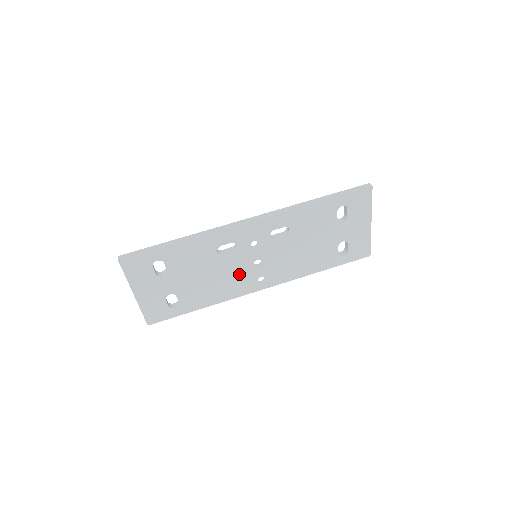
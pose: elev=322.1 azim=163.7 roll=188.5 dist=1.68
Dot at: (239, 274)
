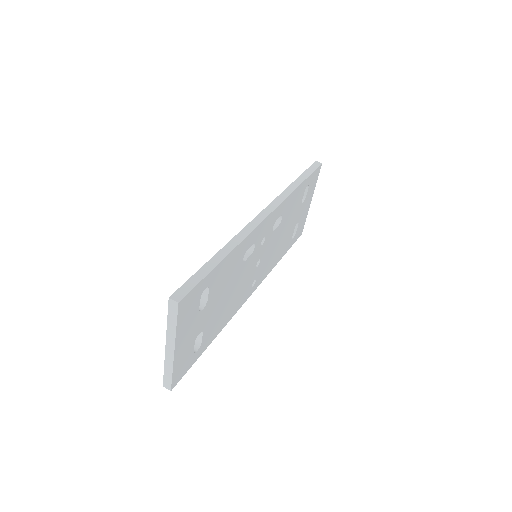
Dot at: (245, 282)
